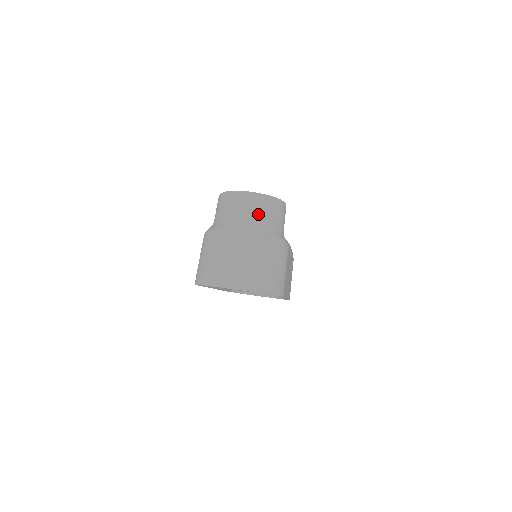
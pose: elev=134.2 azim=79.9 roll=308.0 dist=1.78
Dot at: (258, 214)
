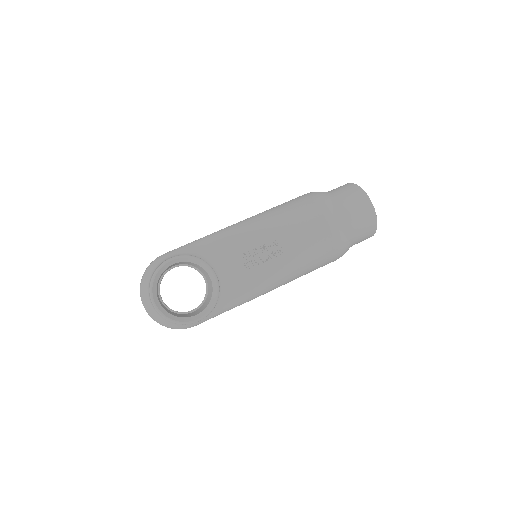
Dot at: occluded
